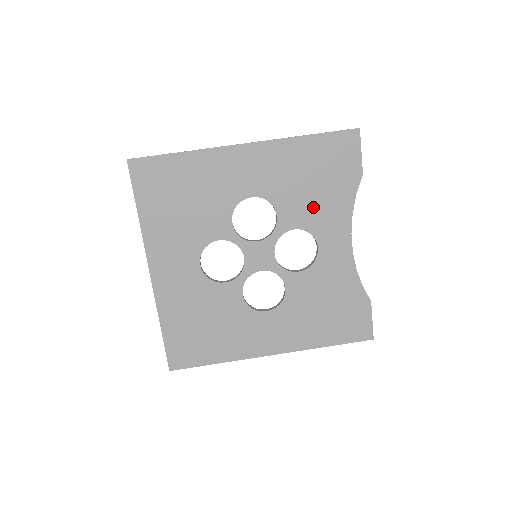
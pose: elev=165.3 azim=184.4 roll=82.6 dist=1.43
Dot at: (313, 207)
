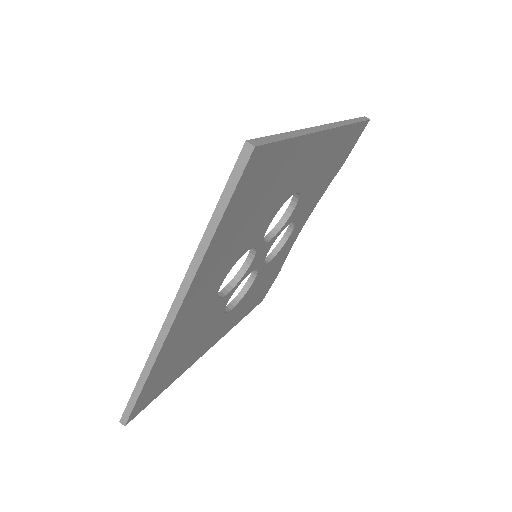
Dot at: (312, 197)
